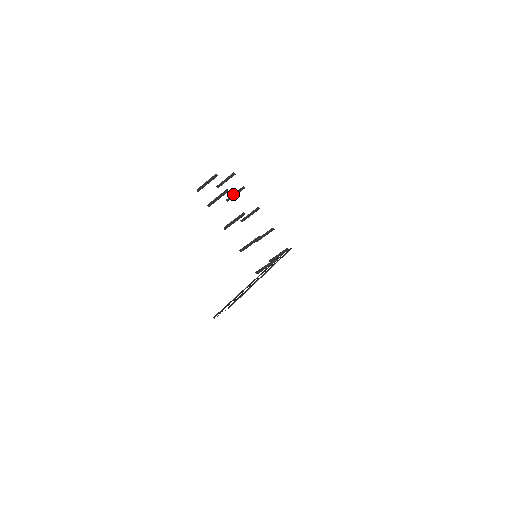
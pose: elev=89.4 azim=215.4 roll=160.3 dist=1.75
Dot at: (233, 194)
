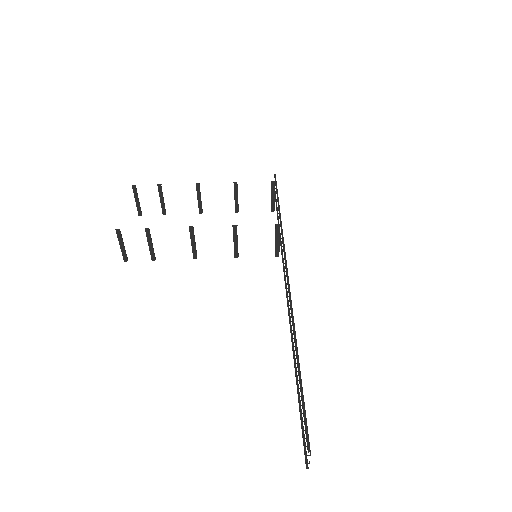
Dot at: occluded
